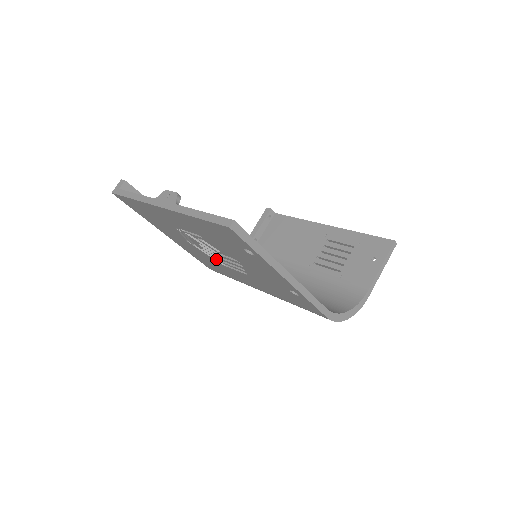
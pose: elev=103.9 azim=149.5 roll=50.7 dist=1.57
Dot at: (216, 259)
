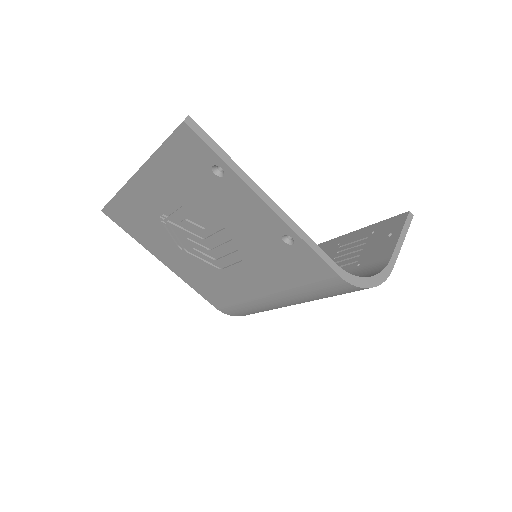
Dot at: (211, 264)
